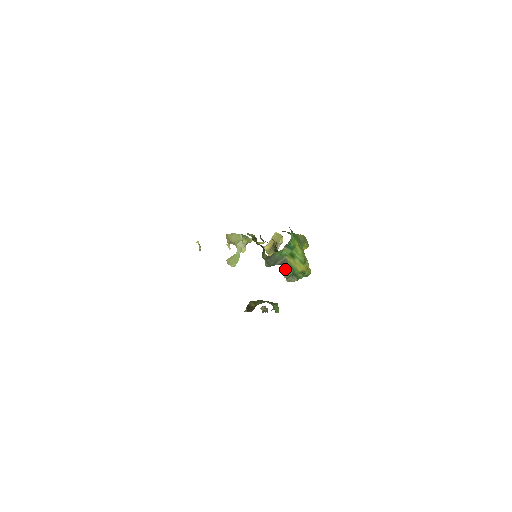
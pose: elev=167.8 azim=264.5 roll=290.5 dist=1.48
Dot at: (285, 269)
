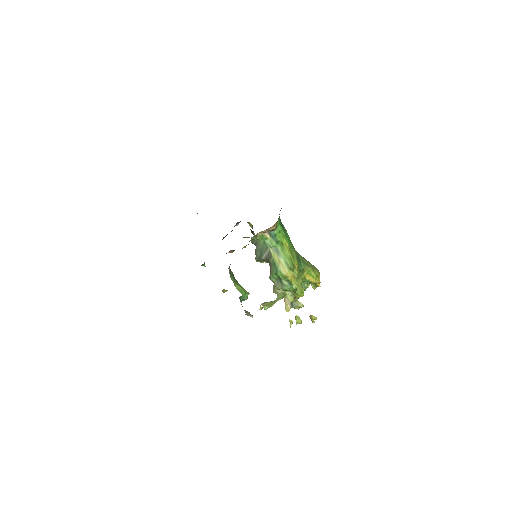
Dot at: (270, 267)
